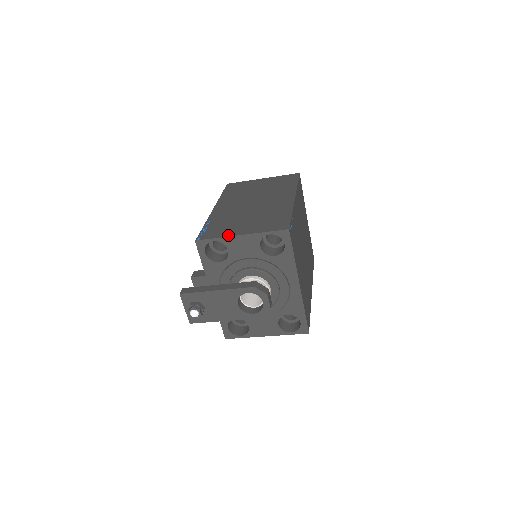
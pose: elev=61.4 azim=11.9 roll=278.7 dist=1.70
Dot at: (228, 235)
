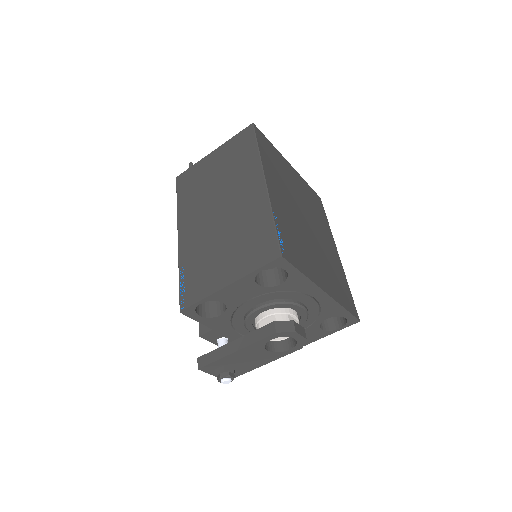
Dot at: (213, 290)
